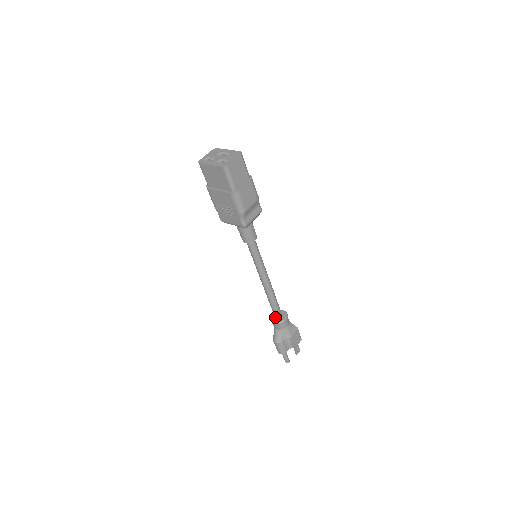
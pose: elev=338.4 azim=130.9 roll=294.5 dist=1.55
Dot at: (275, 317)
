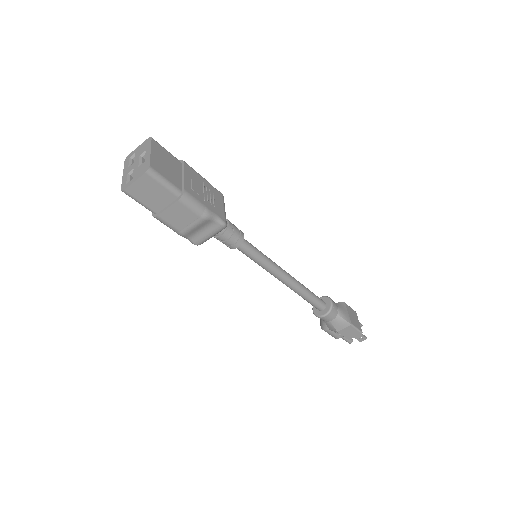
Dot at: occluded
